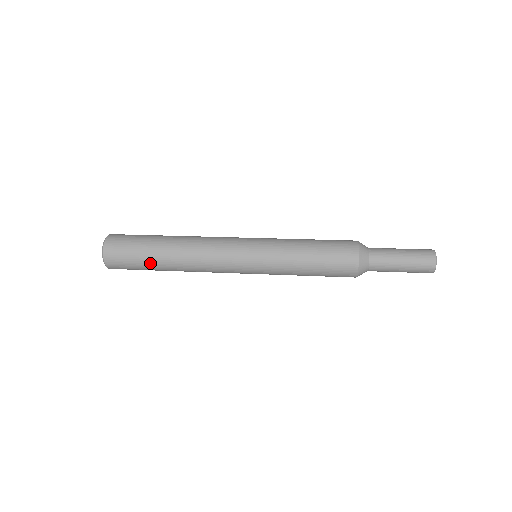
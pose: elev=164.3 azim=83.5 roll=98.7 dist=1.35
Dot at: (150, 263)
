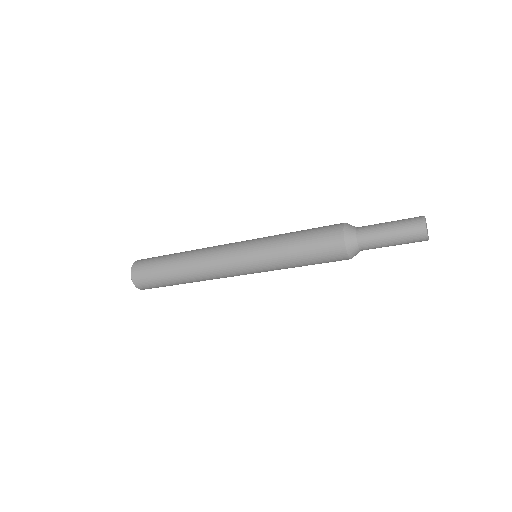
Dot at: (170, 282)
